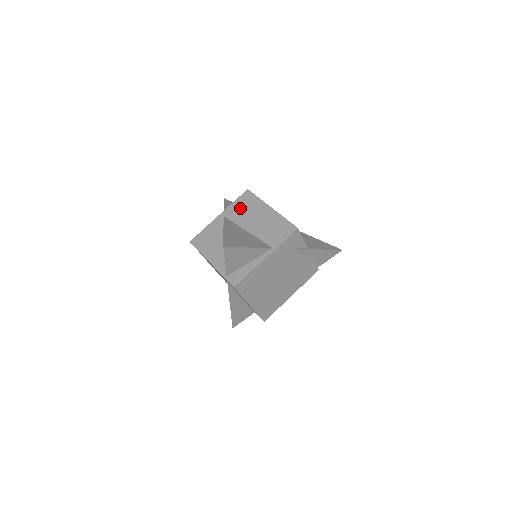
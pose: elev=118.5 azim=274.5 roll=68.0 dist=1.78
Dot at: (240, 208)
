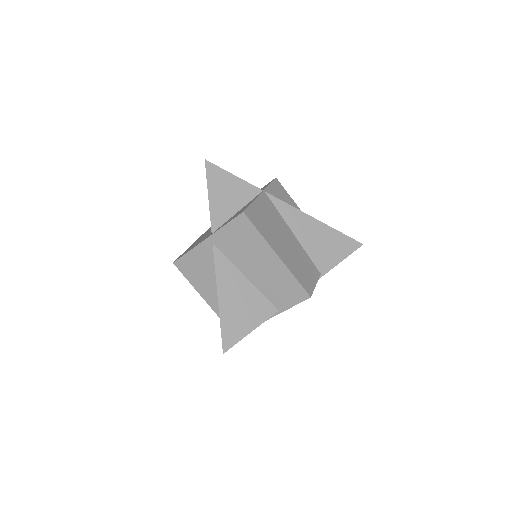
Dot at: (234, 240)
